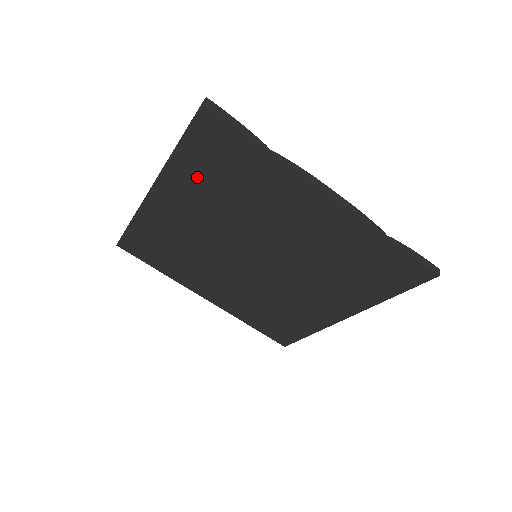
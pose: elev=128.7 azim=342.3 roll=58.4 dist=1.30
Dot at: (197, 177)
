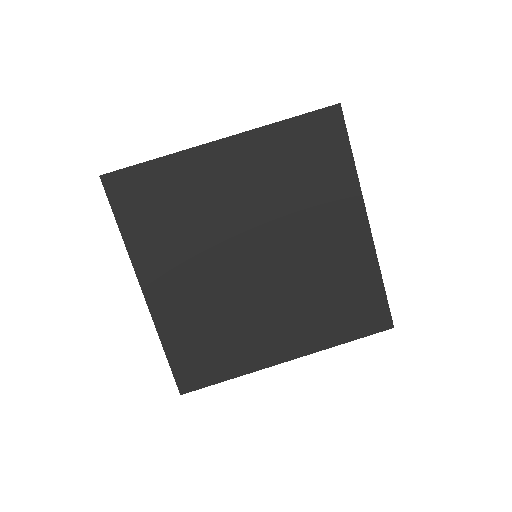
Dot at: (152, 236)
